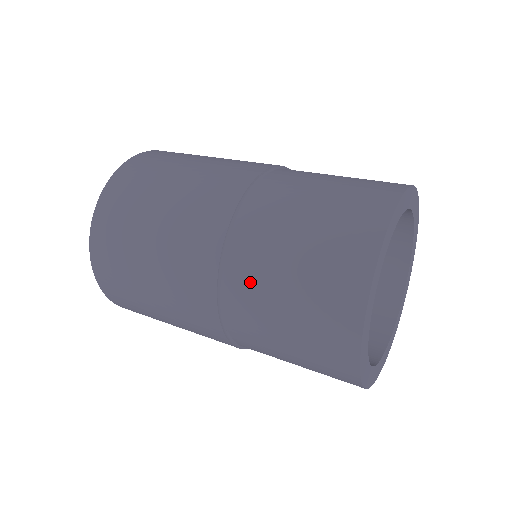
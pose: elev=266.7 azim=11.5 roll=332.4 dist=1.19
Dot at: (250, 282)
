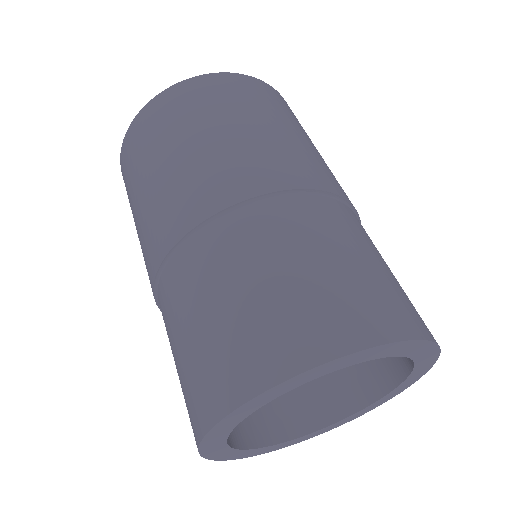
Dot at: (205, 264)
